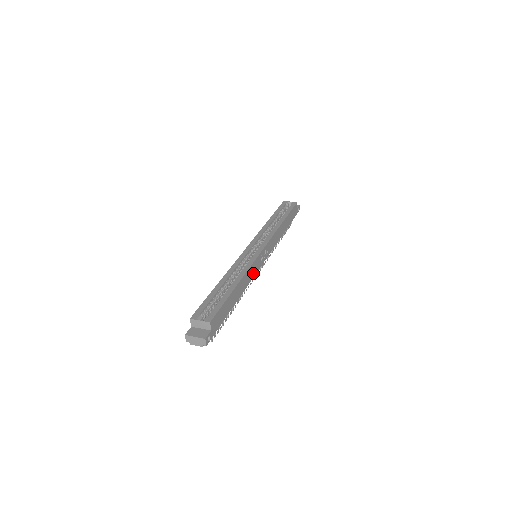
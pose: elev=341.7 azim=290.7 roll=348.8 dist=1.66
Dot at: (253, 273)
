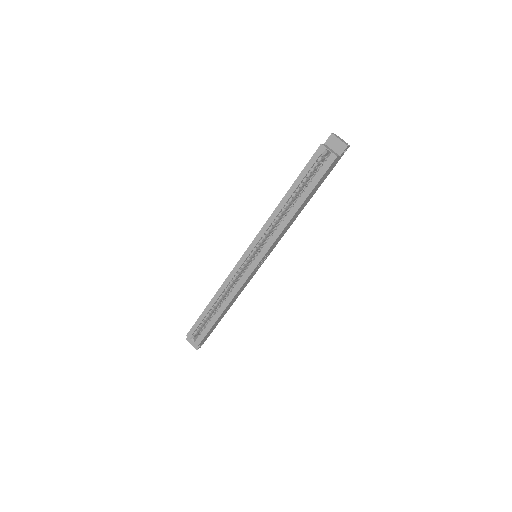
Dot at: (246, 284)
